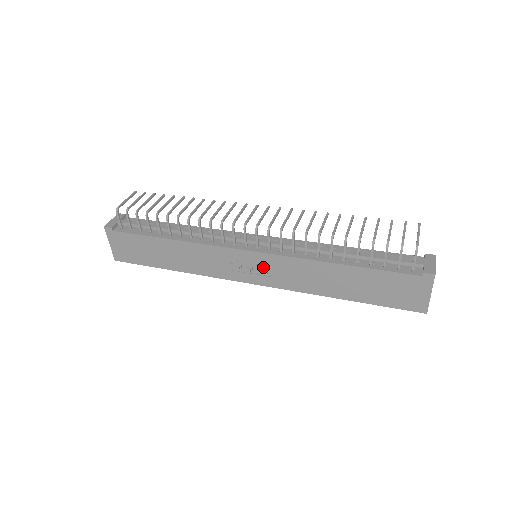
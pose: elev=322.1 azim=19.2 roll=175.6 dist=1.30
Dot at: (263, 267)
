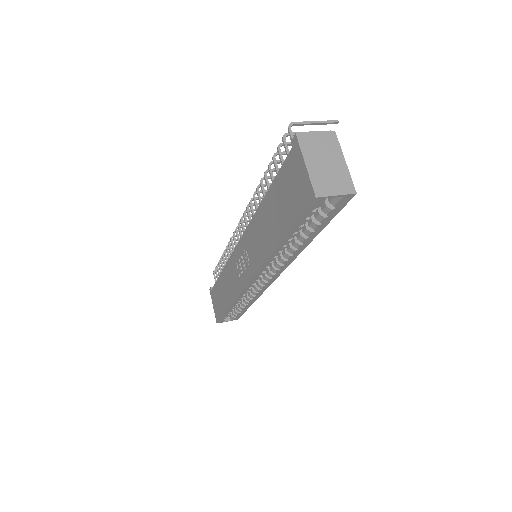
Dot at: (245, 254)
